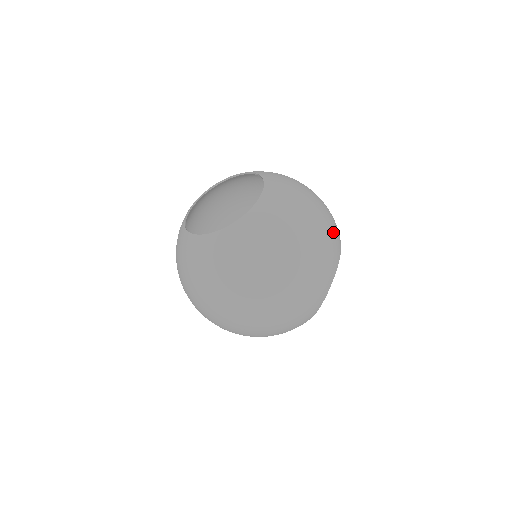
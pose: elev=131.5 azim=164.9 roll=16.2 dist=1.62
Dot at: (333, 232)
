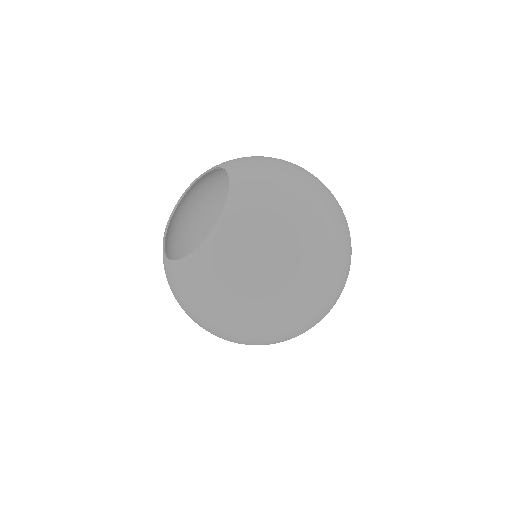
Dot at: occluded
